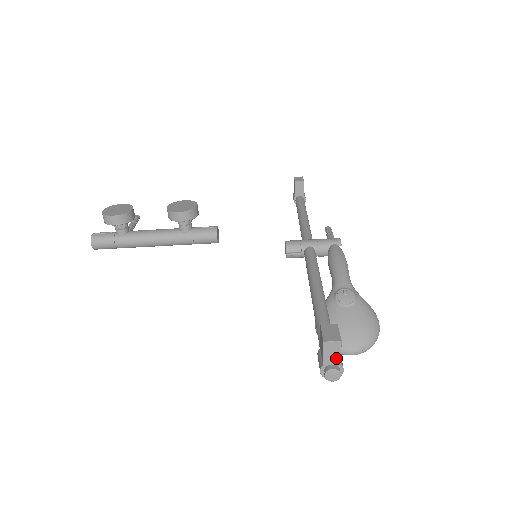
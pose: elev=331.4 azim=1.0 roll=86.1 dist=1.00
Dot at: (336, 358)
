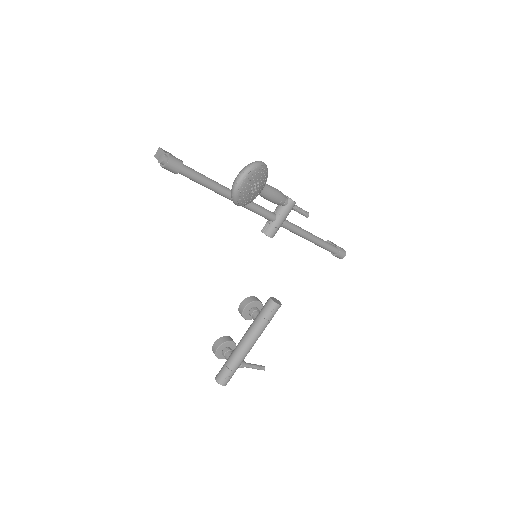
Dot at: occluded
